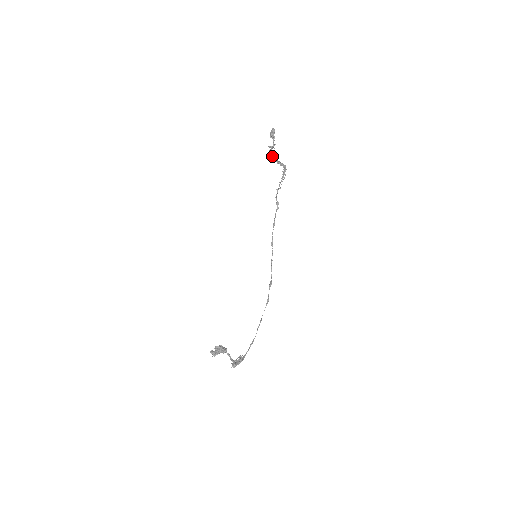
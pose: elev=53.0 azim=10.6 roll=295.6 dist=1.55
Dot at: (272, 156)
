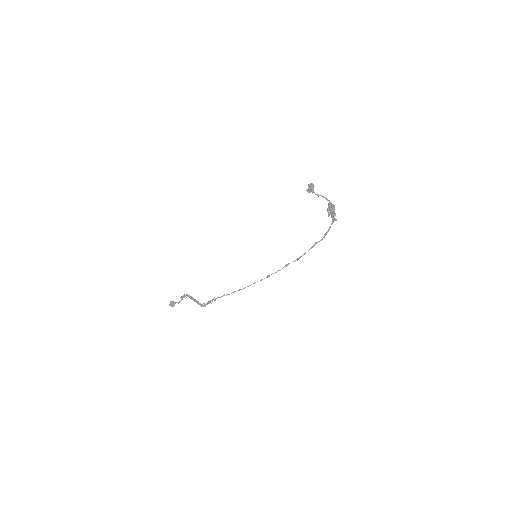
Dot at: (188, 295)
